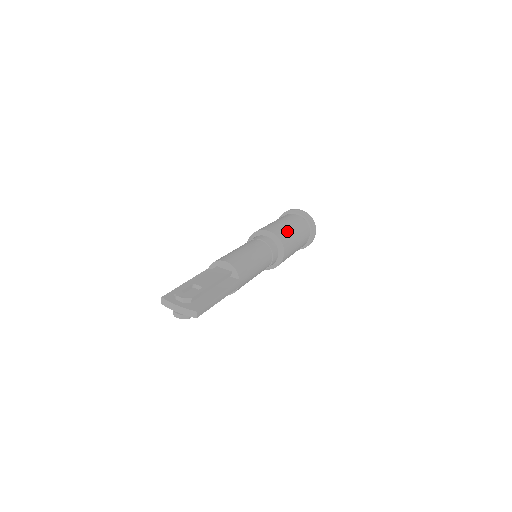
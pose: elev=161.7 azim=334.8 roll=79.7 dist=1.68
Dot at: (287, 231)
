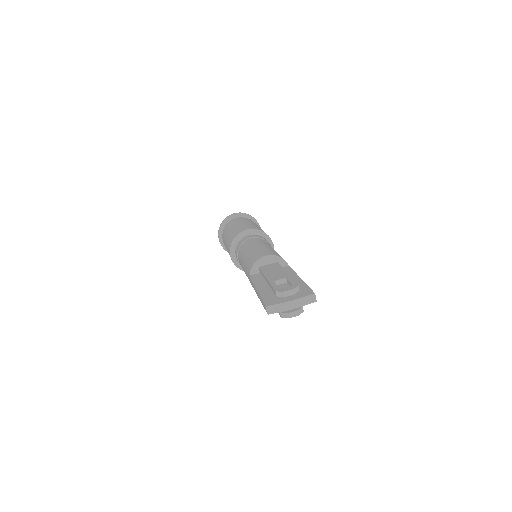
Dot at: occluded
